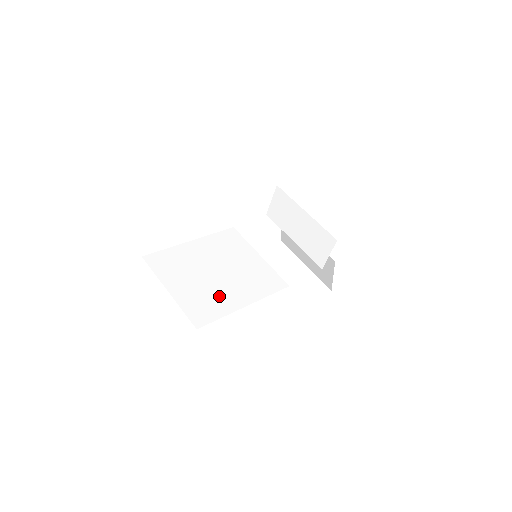
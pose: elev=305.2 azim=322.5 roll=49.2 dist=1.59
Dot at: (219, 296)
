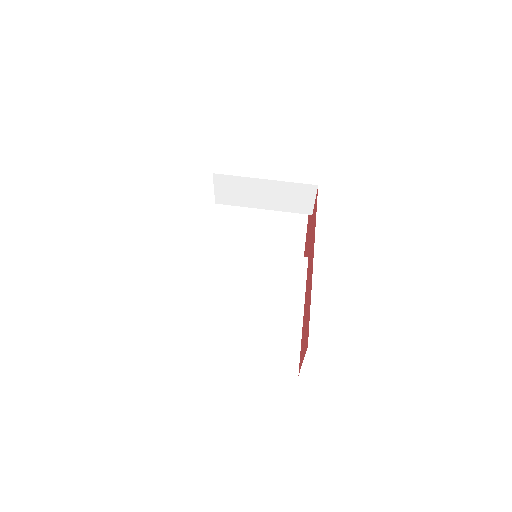
Dot at: (276, 327)
